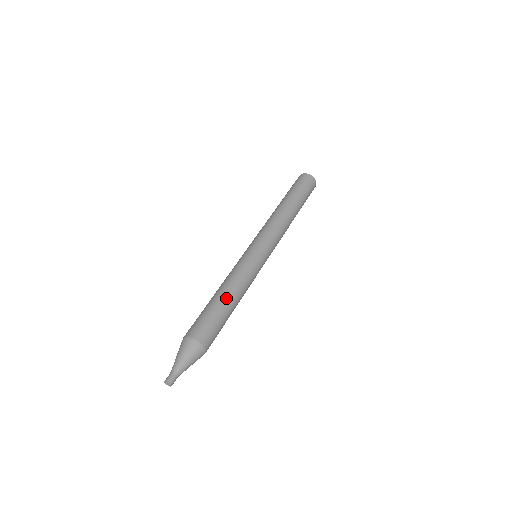
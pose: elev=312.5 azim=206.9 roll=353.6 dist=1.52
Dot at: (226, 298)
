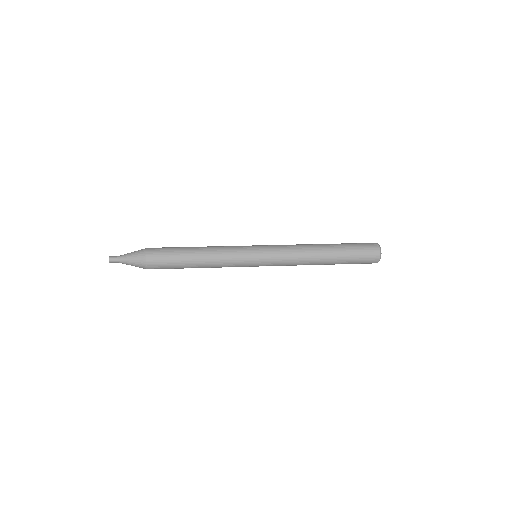
Dot at: (194, 250)
